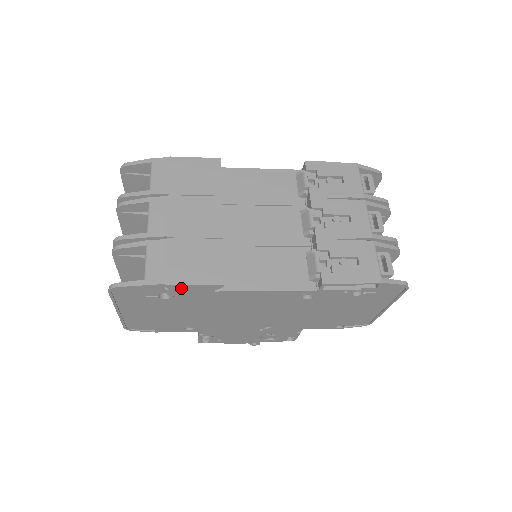
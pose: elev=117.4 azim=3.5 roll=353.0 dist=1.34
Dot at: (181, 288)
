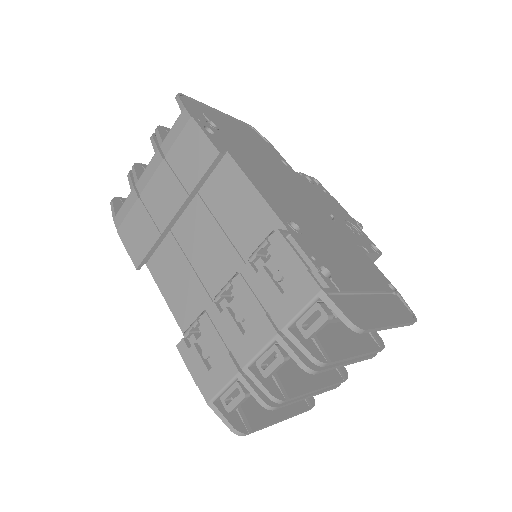
Dot at: occluded
